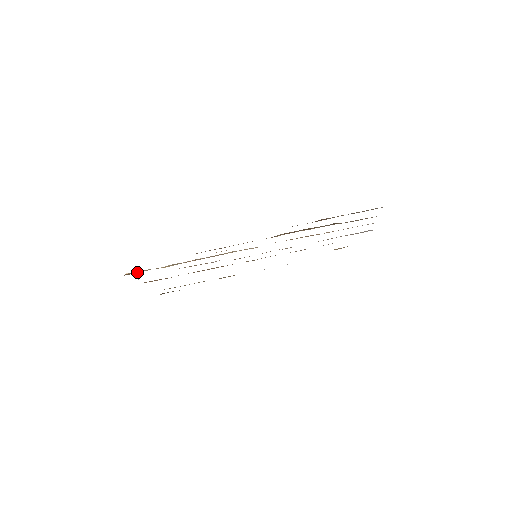
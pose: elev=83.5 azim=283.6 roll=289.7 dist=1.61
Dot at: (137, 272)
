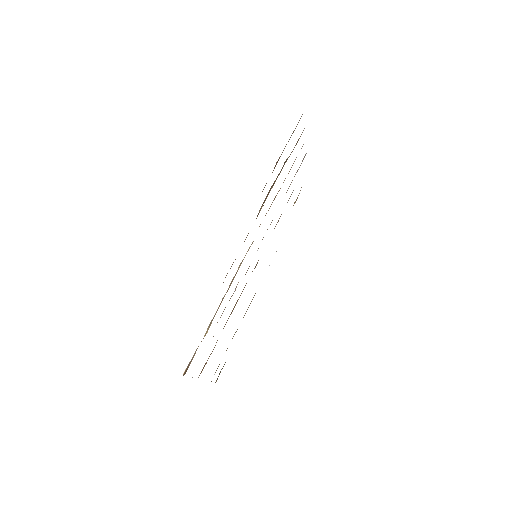
Dot at: (190, 362)
